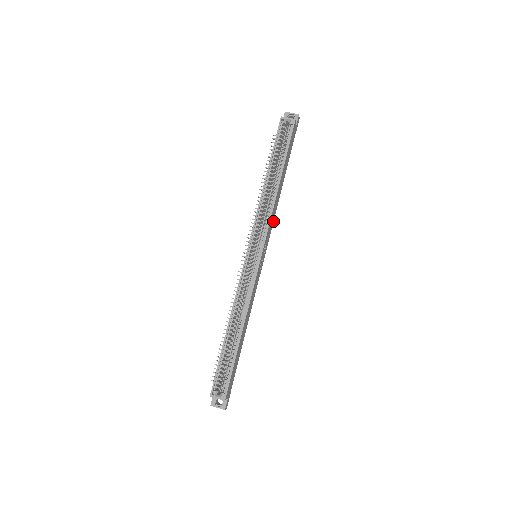
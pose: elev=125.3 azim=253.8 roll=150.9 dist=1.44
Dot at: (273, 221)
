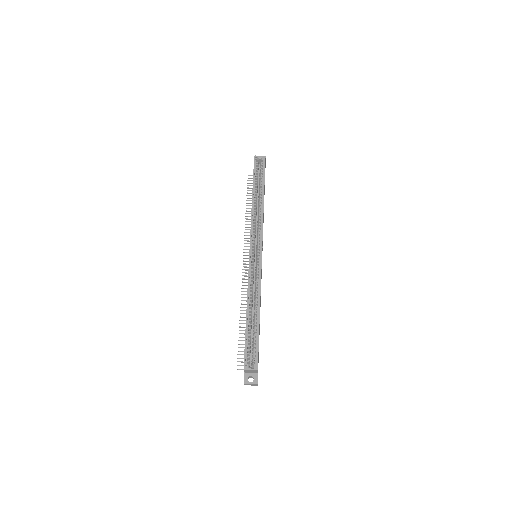
Dot at: occluded
